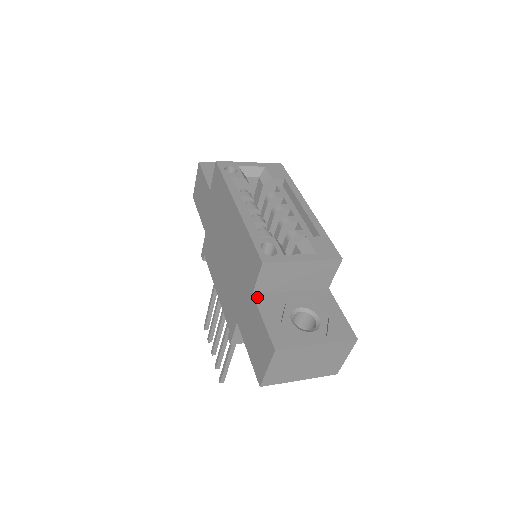
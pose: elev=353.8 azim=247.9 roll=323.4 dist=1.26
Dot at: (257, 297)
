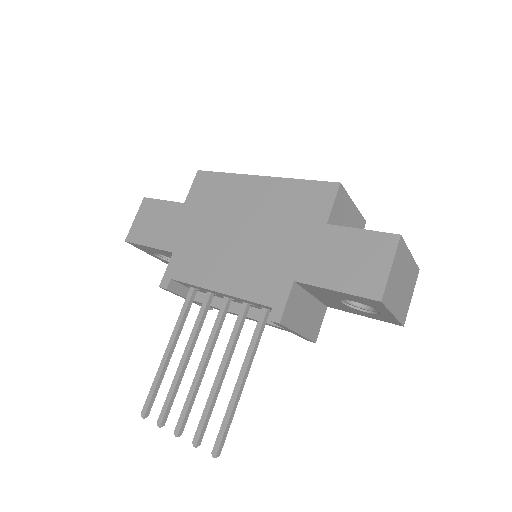
Dot at: (332, 226)
